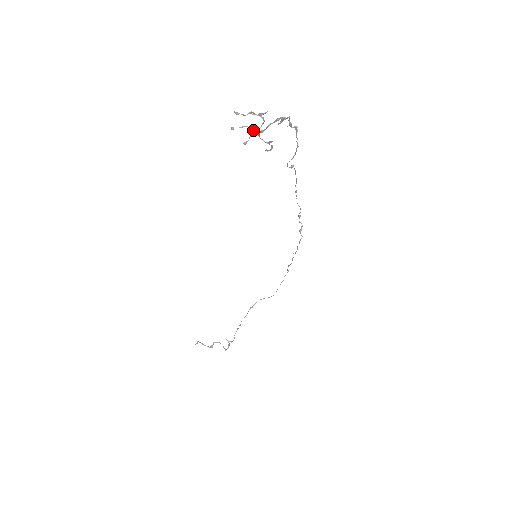
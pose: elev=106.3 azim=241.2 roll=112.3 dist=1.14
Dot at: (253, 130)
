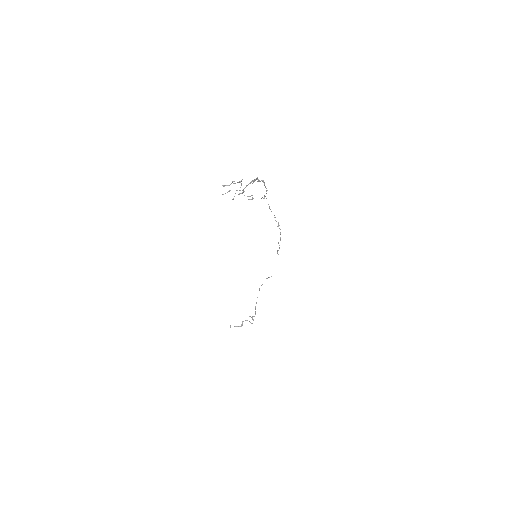
Dot at: (236, 190)
